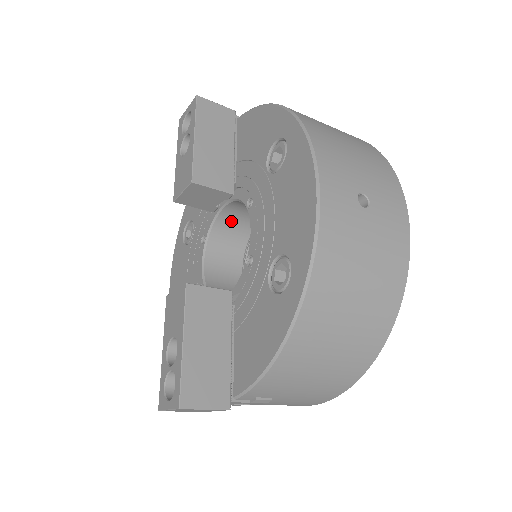
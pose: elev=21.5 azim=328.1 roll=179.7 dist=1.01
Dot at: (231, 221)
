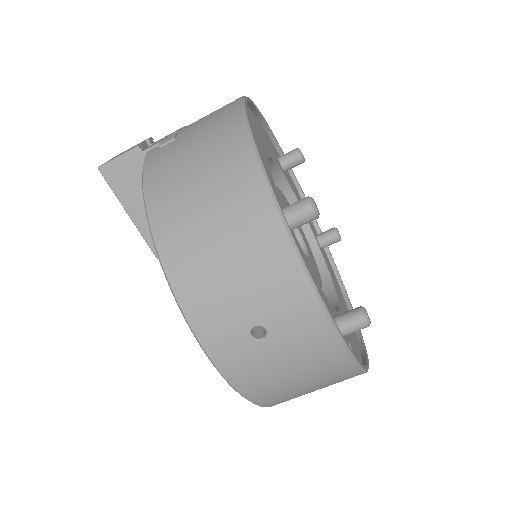
Dot at: occluded
